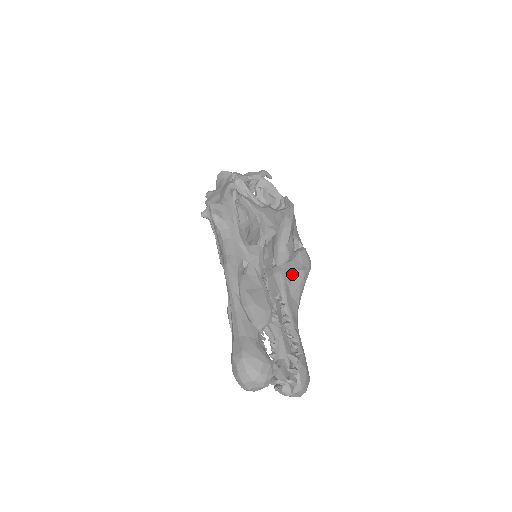
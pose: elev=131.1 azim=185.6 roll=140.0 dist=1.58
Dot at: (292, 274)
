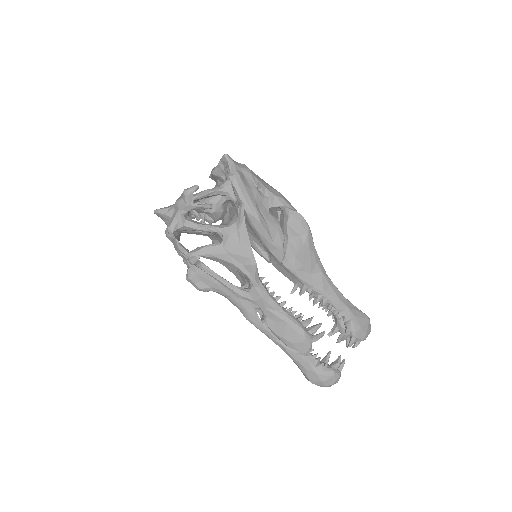
Dot at: (297, 257)
